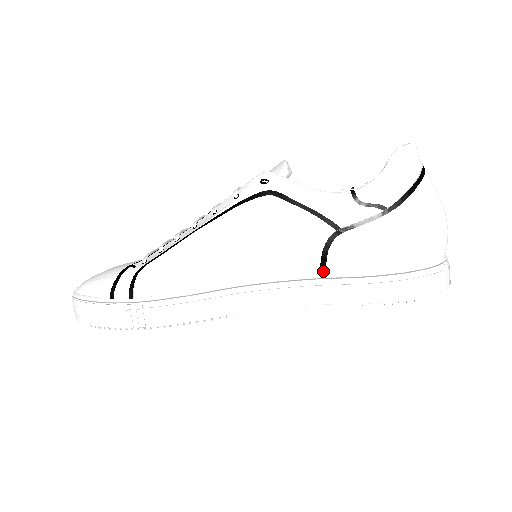
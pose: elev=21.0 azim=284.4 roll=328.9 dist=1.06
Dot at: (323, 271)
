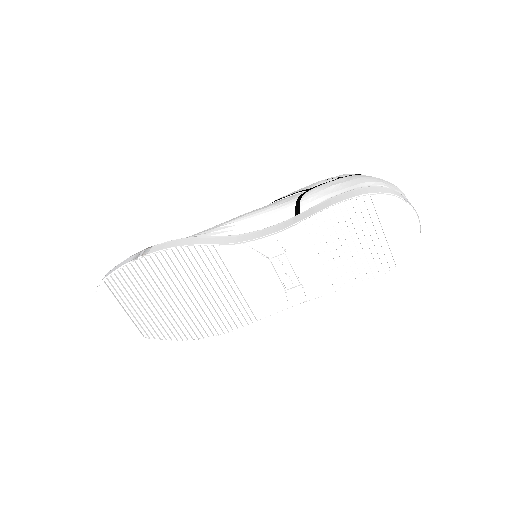
Dot at: (298, 213)
